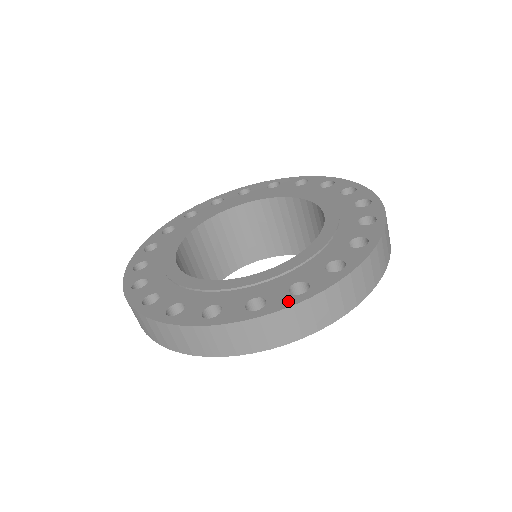
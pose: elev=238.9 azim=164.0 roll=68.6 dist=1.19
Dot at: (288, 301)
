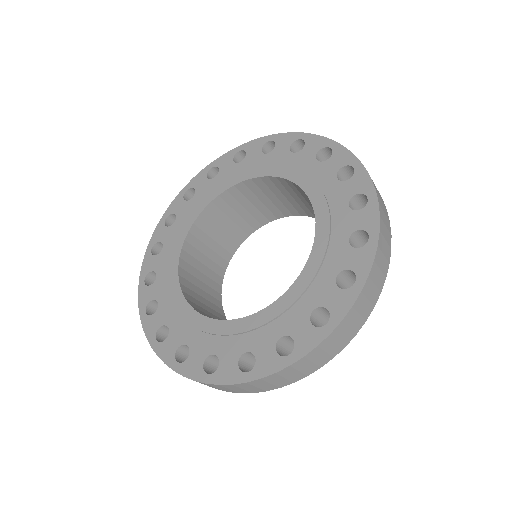
Dot at: (196, 373)
